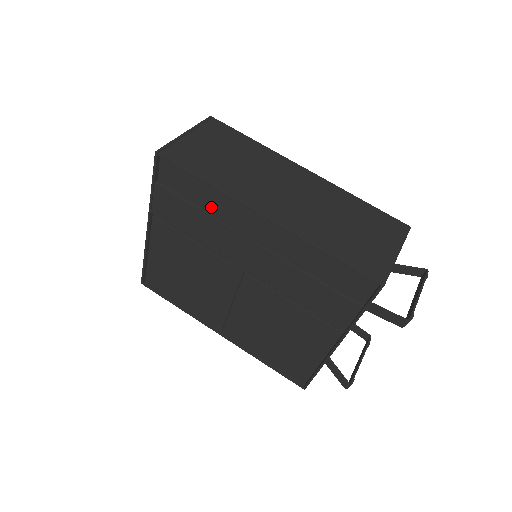
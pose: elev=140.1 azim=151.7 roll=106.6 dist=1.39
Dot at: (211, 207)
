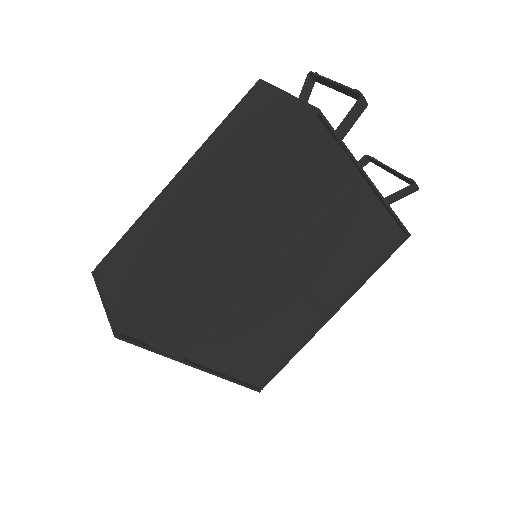
Dot at: (191, 288)
